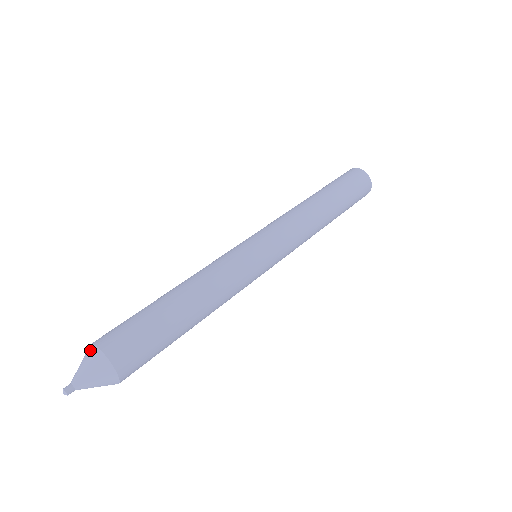
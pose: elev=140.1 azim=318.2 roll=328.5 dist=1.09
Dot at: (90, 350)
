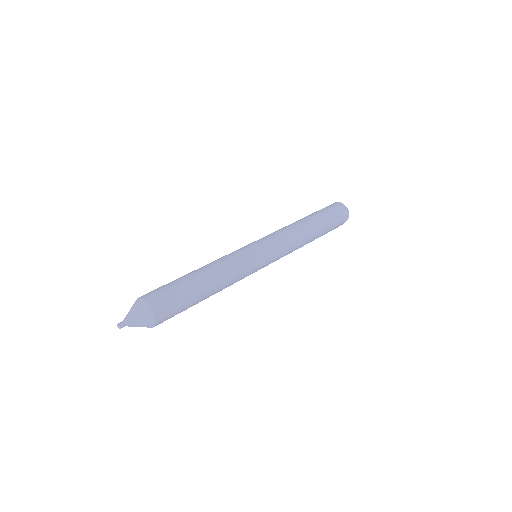
Dot at: (135, 301)
